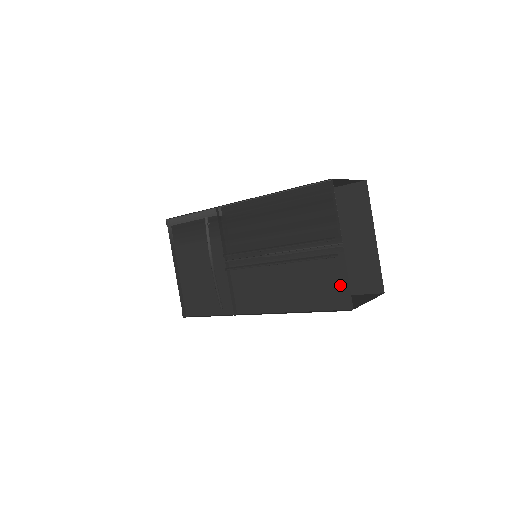
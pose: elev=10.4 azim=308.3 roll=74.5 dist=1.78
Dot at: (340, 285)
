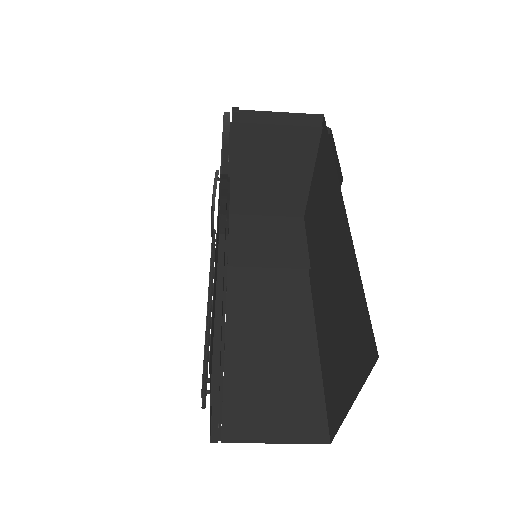
Dot at: occluded
